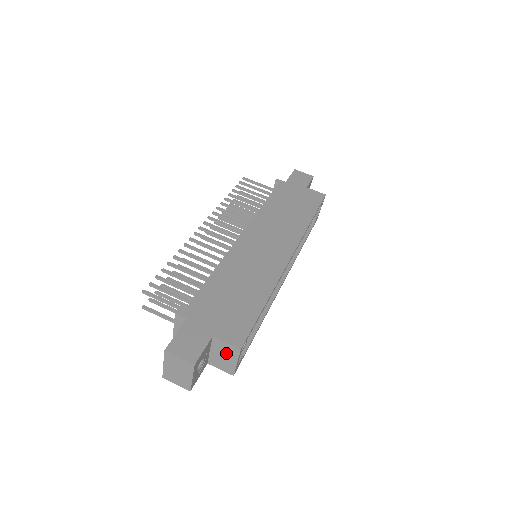
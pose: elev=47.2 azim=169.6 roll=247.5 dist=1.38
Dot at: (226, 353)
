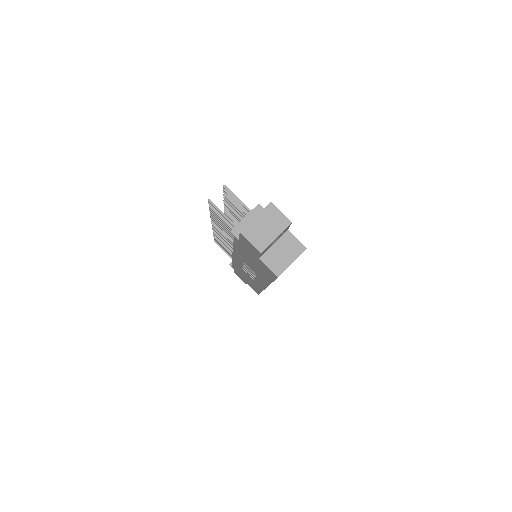
Dot at: (289, 250)
